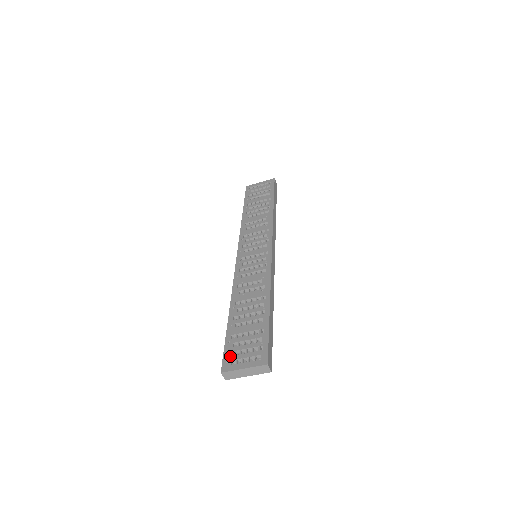
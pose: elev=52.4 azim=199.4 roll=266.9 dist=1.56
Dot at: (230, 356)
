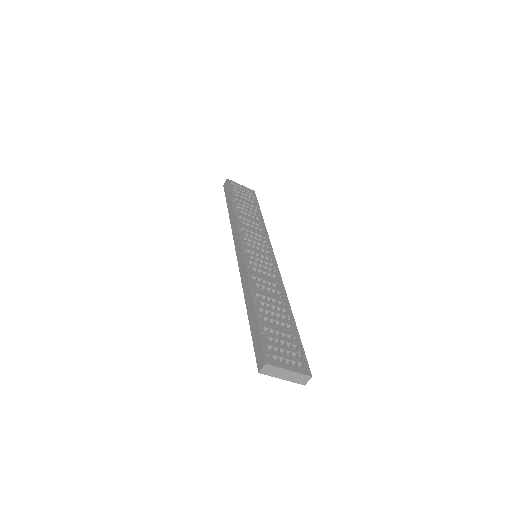
Dot at: (271, 350)
